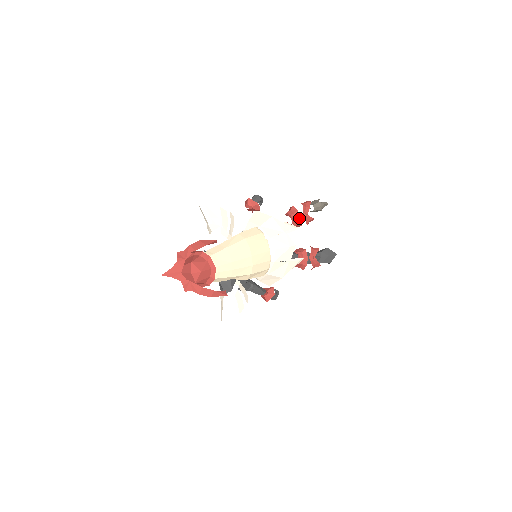
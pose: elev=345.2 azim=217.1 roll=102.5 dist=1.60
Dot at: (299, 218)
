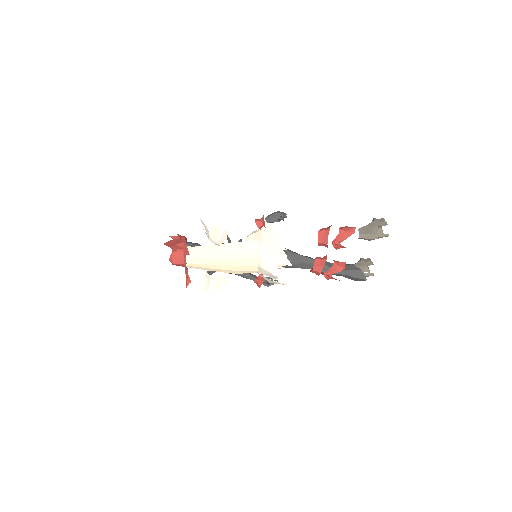
Dot at: (325, 243)
